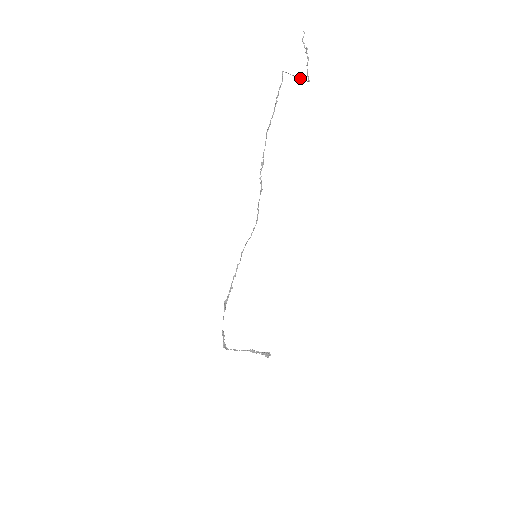
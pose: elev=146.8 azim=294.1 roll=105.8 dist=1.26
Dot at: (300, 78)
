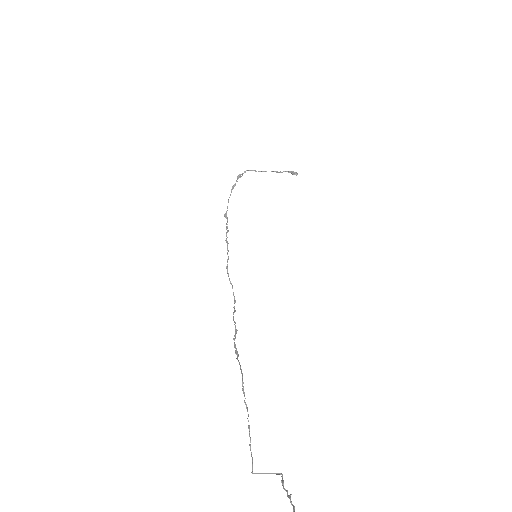
Dot at: occluded
